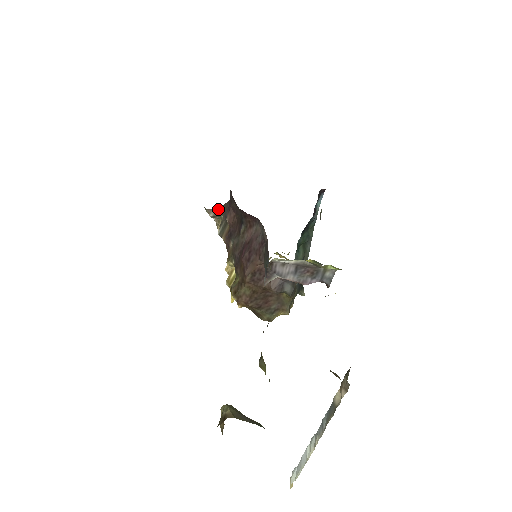
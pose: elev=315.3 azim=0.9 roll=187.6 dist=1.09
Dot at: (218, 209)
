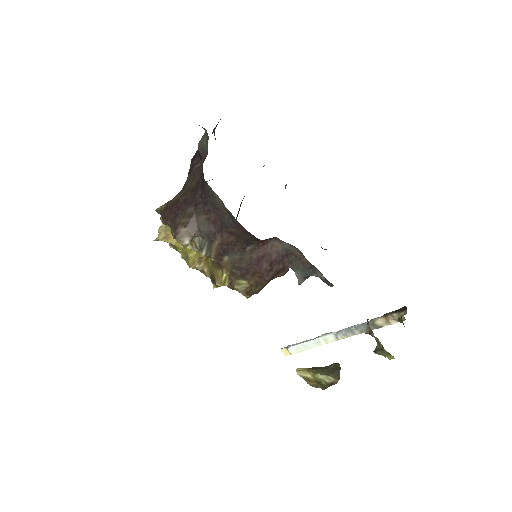
Dot at: (188, 230)
